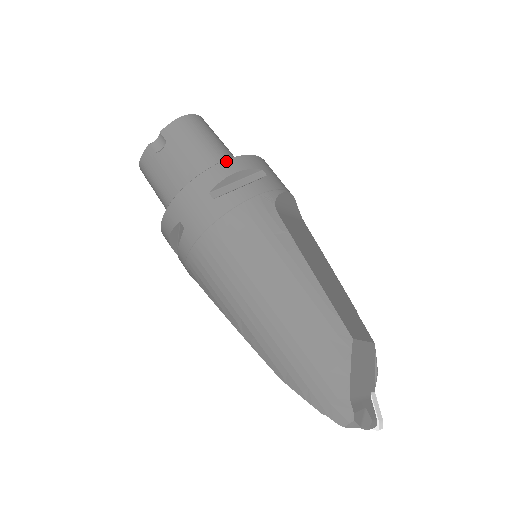
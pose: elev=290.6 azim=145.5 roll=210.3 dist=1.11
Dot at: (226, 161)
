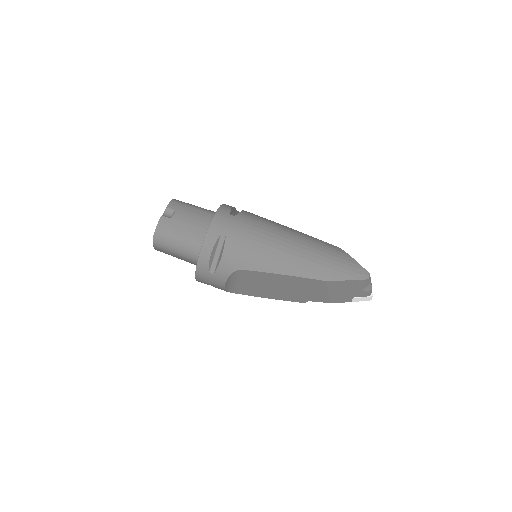
Dot at: (224, 204)
